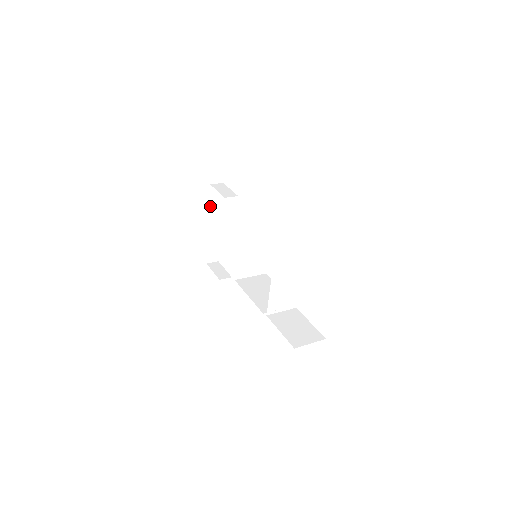
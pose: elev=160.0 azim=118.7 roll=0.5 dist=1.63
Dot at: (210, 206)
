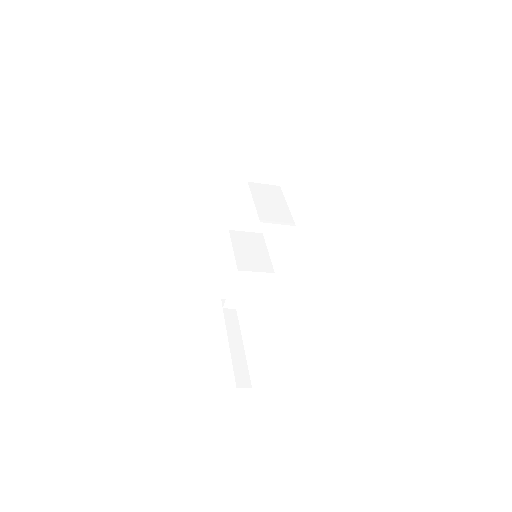
Dot at: (227, 327)
